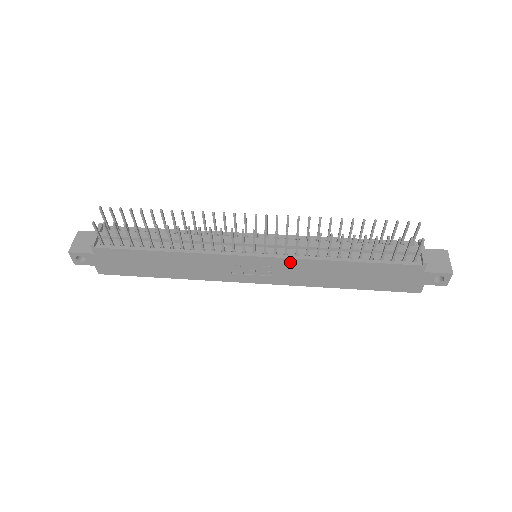
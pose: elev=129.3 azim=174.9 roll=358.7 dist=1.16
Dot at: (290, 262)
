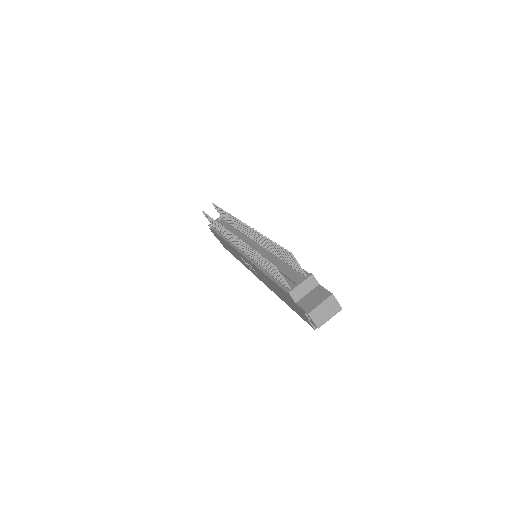
Dot at: (251, 264)
